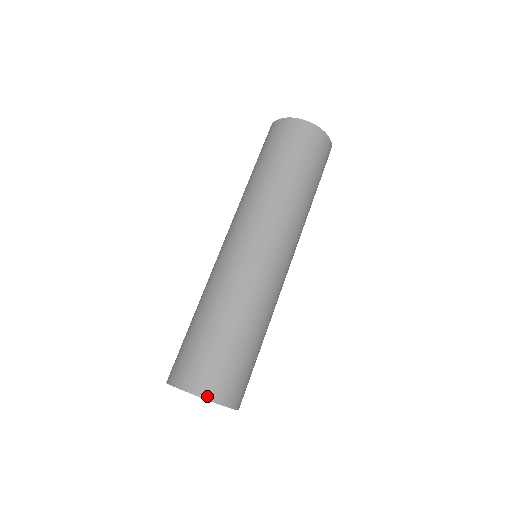
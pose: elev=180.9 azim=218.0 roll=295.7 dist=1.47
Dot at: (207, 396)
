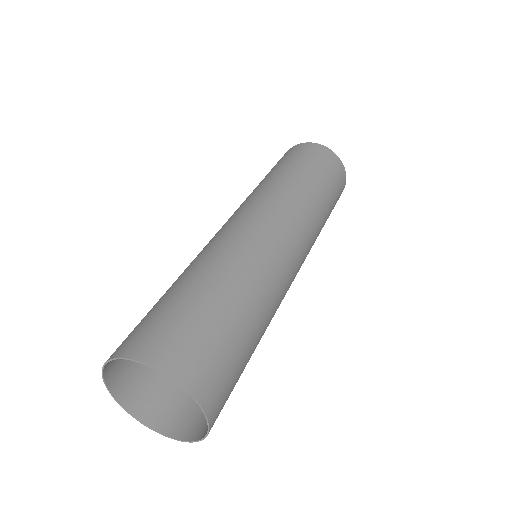
Dot at: (113, 356)
